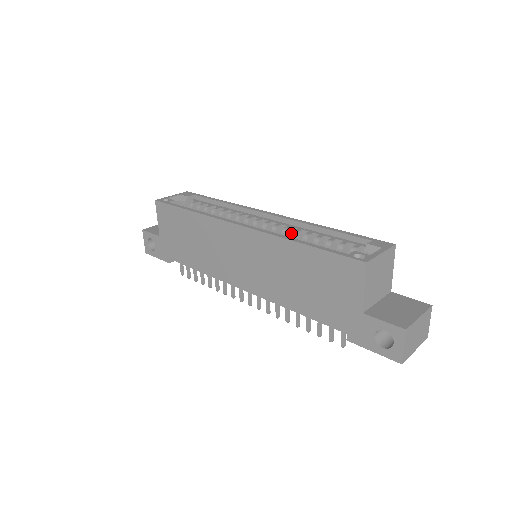
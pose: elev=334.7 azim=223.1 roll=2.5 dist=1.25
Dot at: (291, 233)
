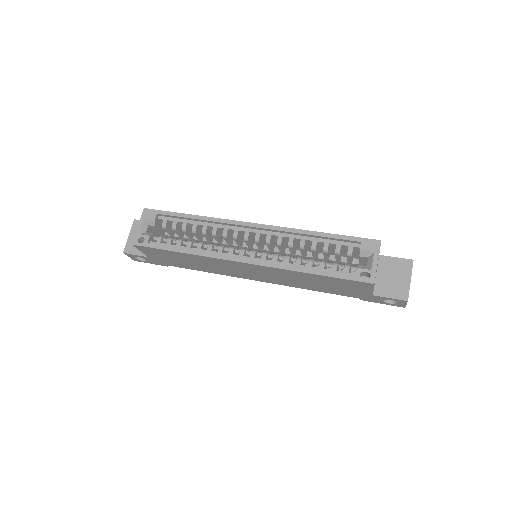
Dot at: (283, 239)
